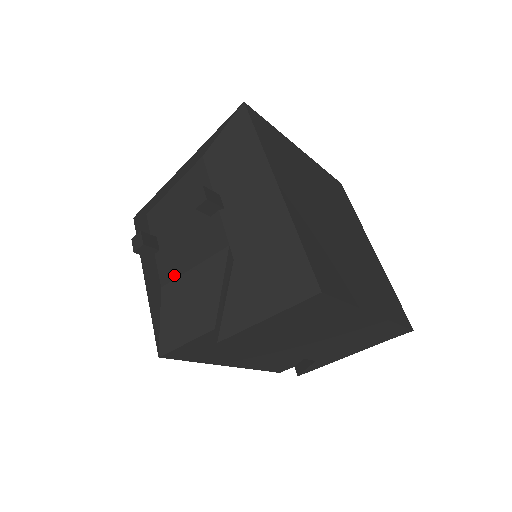
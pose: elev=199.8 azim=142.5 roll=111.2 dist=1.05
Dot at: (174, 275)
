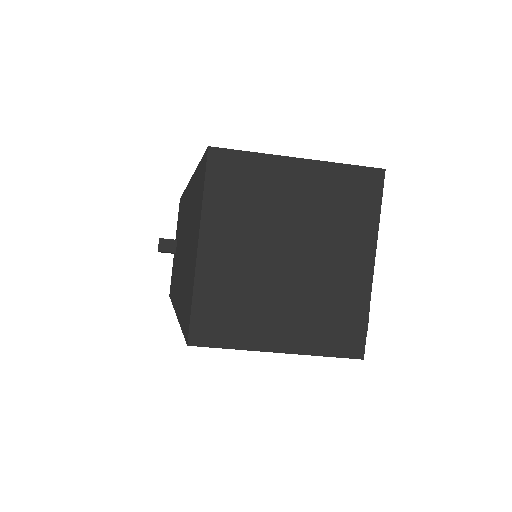
Dot at: occluded
